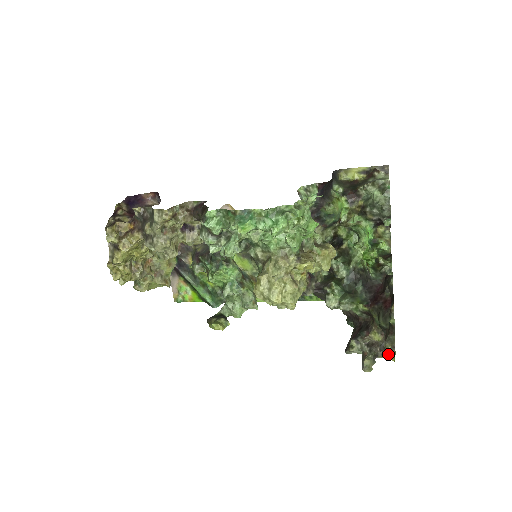
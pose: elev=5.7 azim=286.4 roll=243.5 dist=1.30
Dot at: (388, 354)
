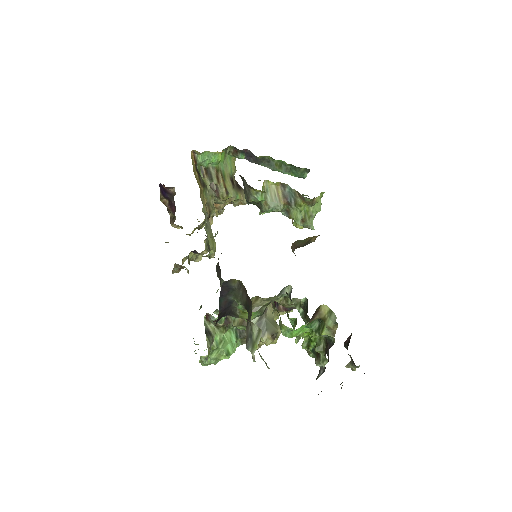
Dot at: occluded
